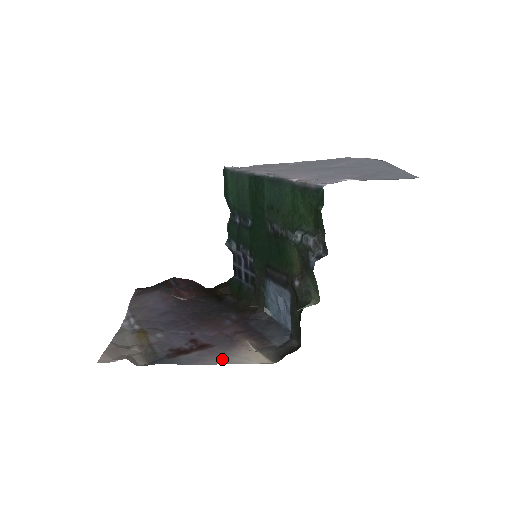
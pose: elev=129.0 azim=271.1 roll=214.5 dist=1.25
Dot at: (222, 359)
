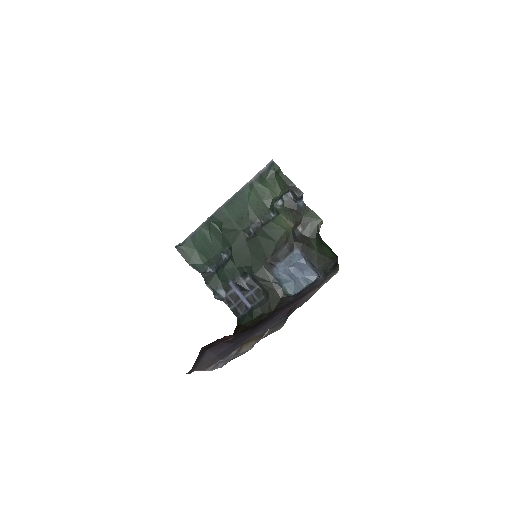
Dot at: (314, 292)
